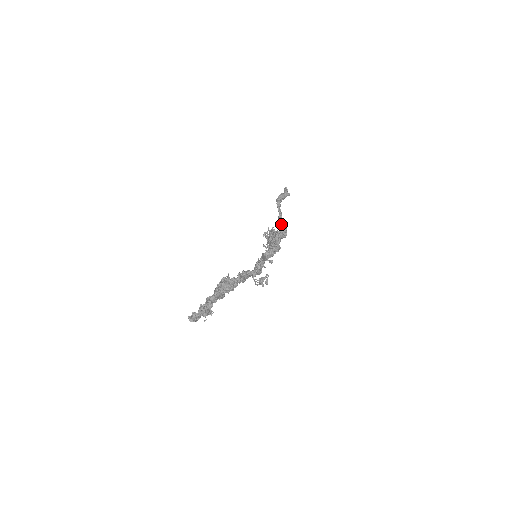
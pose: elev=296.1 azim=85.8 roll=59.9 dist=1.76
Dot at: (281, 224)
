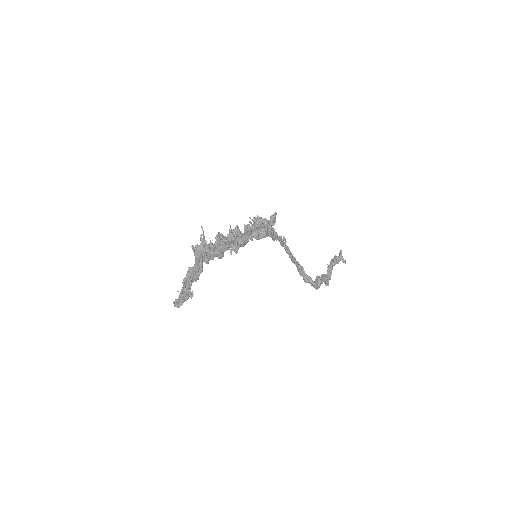
Dot at: (325, 284)
